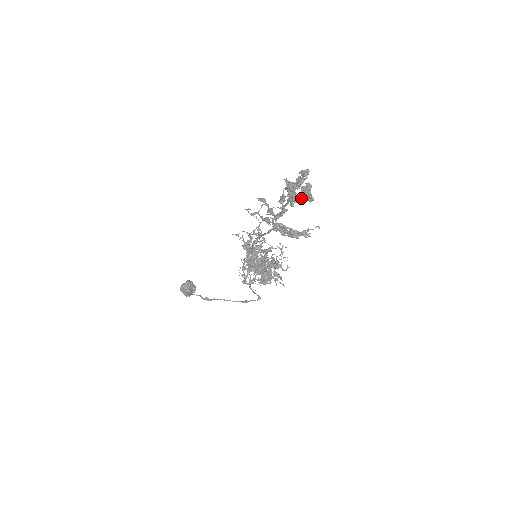
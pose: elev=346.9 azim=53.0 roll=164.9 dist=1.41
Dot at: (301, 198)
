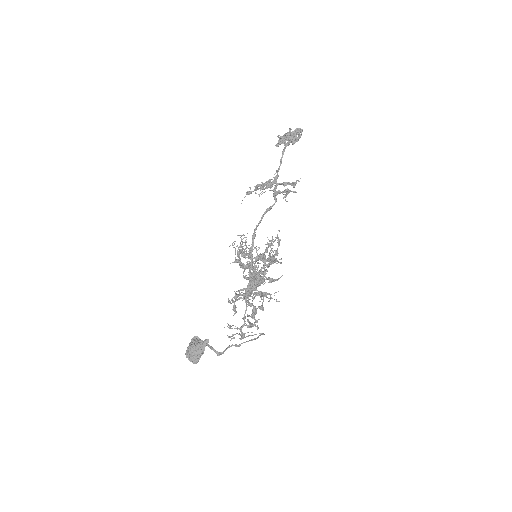
Dot at: (297, 132)
